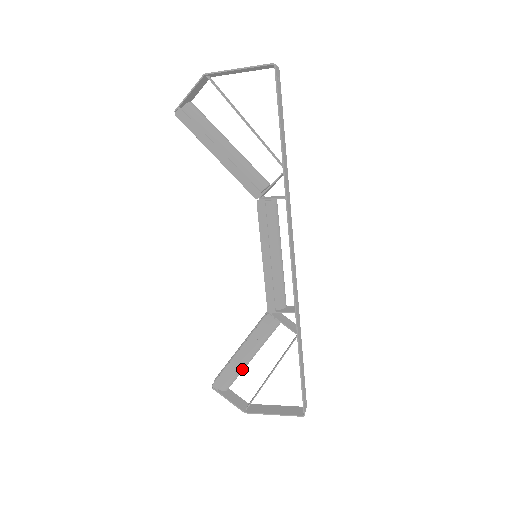
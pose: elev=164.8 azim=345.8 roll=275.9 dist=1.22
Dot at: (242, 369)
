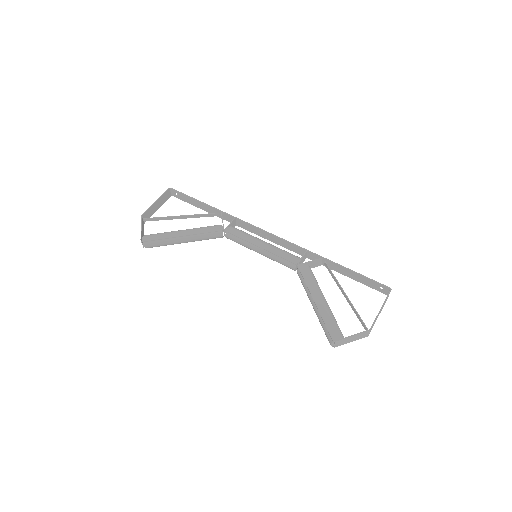
Dot at: (331, 313)
